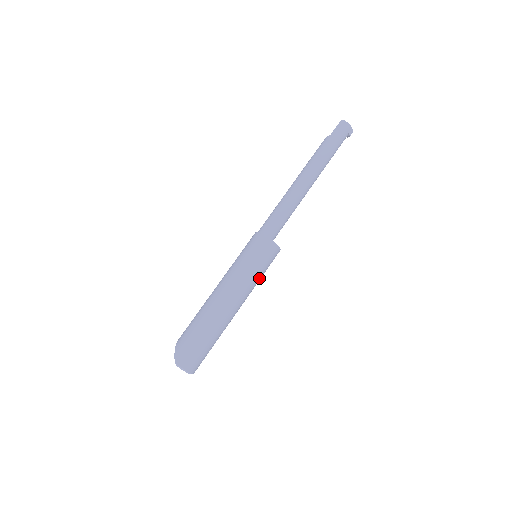
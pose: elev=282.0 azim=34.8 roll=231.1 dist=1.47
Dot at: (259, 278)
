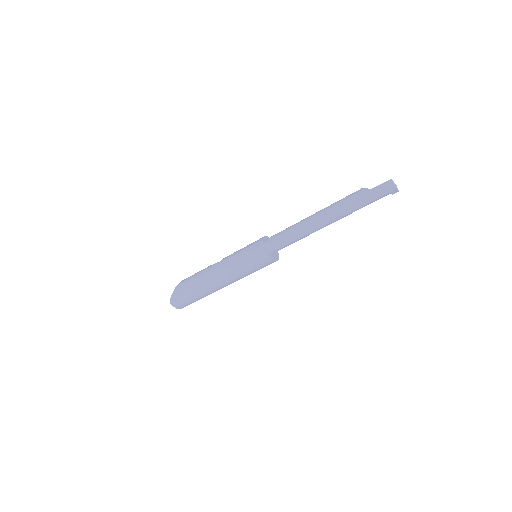
Dot at: (251, 273)
